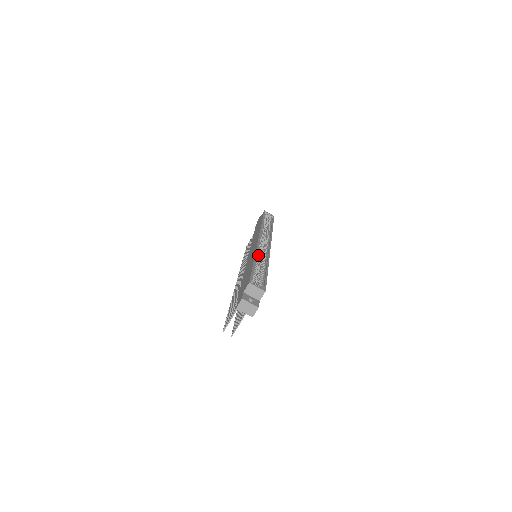
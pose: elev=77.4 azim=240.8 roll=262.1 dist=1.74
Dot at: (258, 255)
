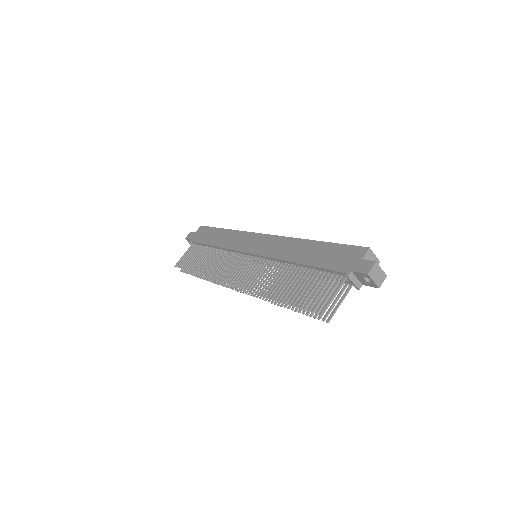
Dot at: occluded
